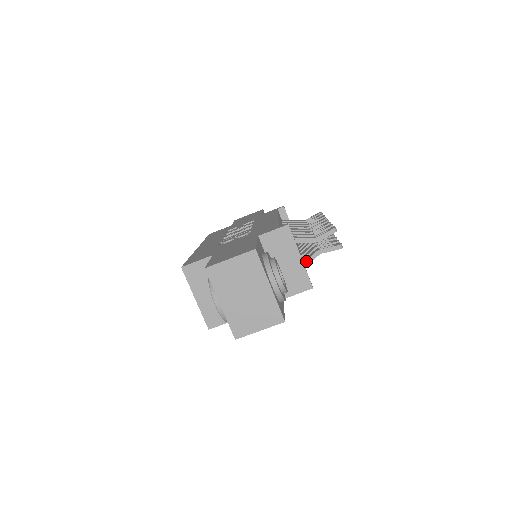
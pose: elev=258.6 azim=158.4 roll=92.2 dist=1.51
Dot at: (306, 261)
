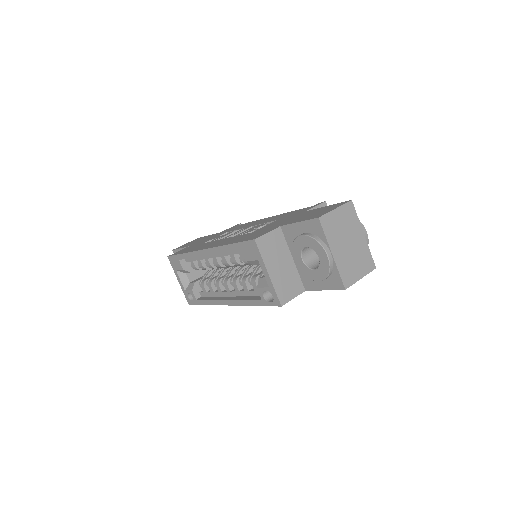
Dot at: occluded
